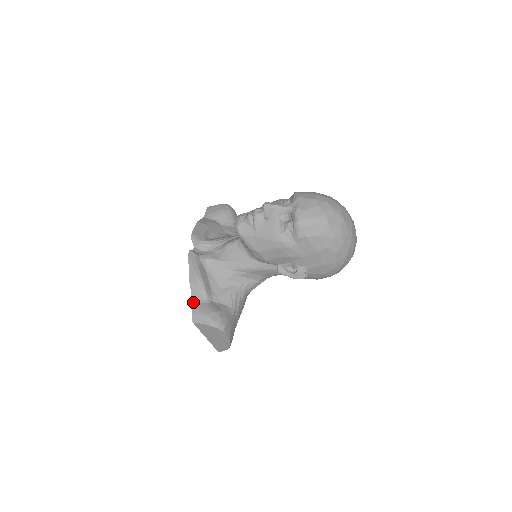
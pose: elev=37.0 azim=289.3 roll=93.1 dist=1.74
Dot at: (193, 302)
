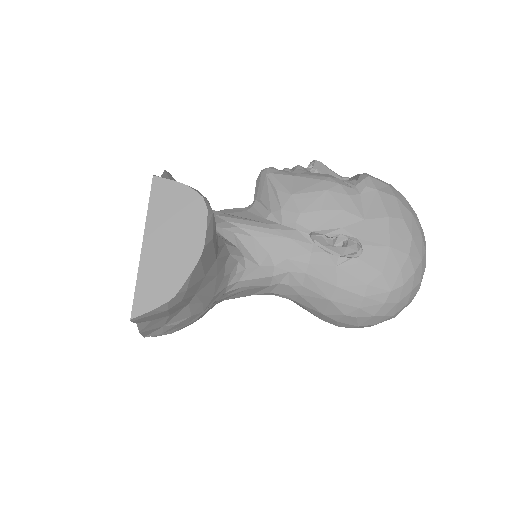
Dot at: occluded
